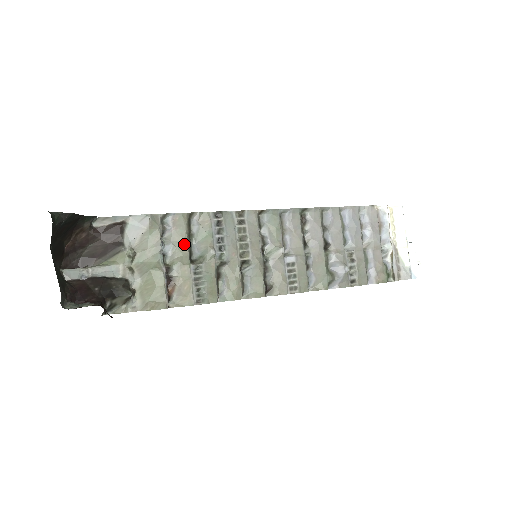
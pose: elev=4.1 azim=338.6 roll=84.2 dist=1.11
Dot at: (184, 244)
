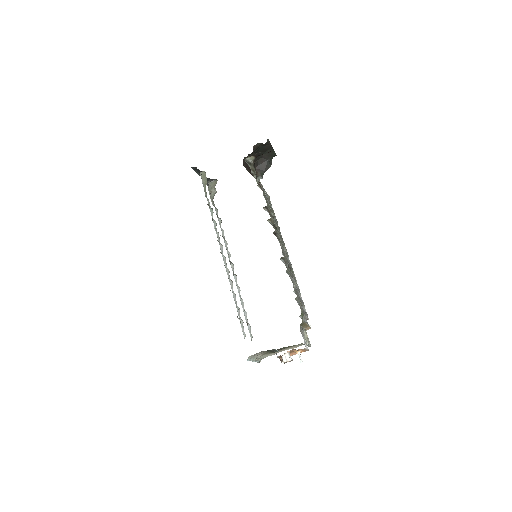
Dot at: (270, 205)
